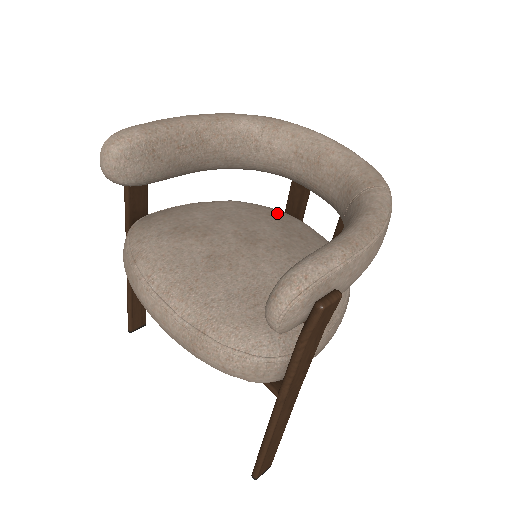
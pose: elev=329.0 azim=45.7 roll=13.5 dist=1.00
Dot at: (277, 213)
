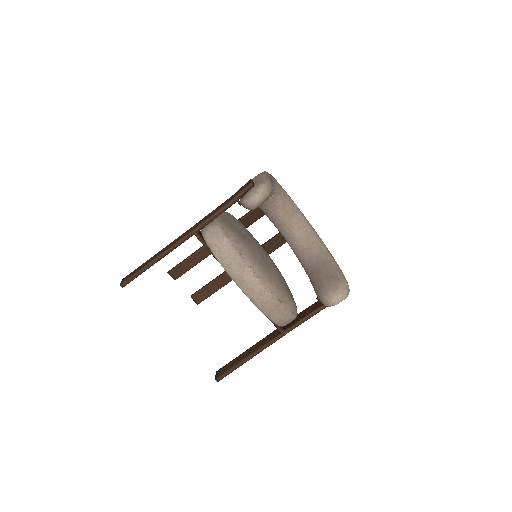
Dot at: occluded
